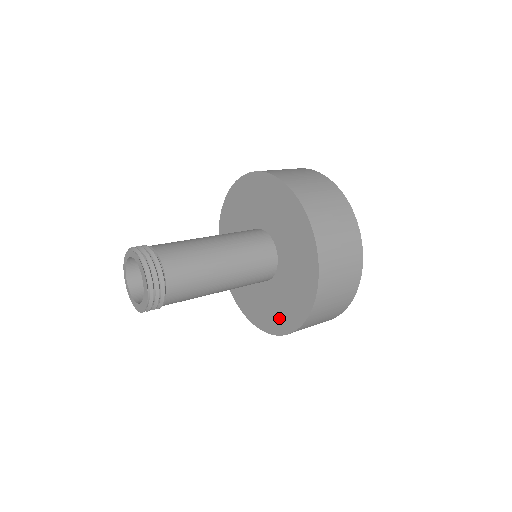
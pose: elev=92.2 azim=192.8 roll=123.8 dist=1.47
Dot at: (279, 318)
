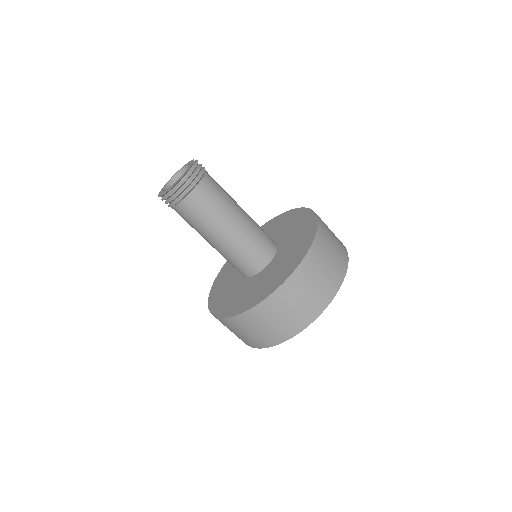
Dot at: (227, 305)
